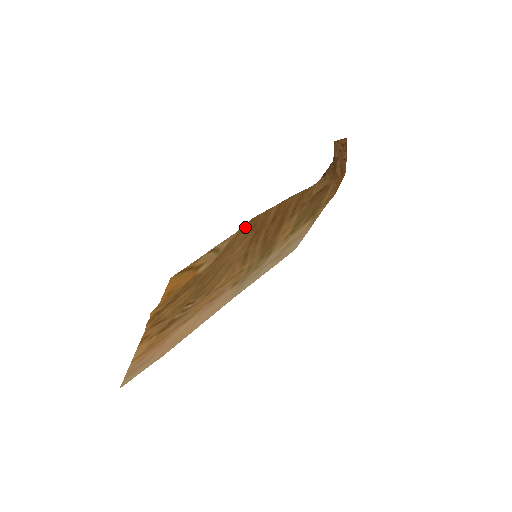
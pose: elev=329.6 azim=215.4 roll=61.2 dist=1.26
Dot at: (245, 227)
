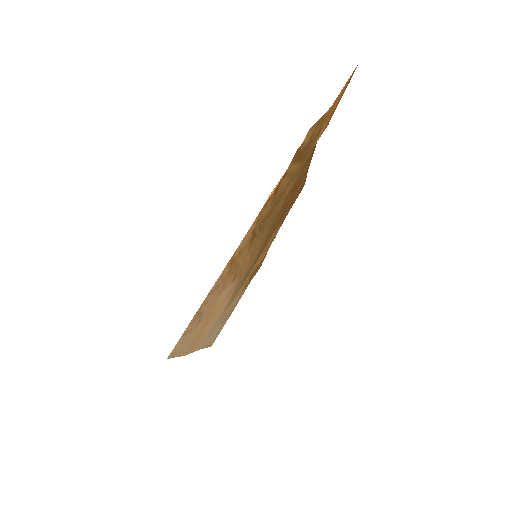
Dot at: occluded
